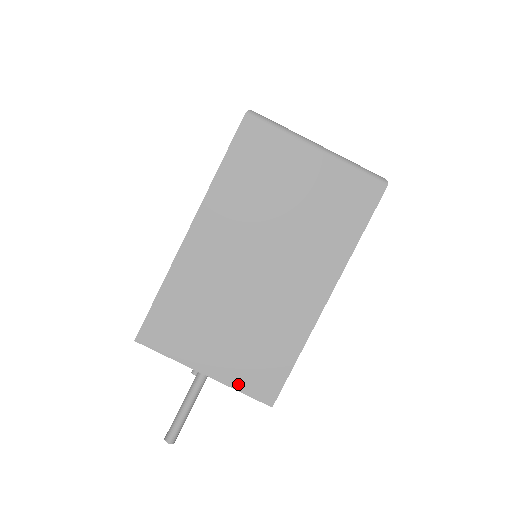
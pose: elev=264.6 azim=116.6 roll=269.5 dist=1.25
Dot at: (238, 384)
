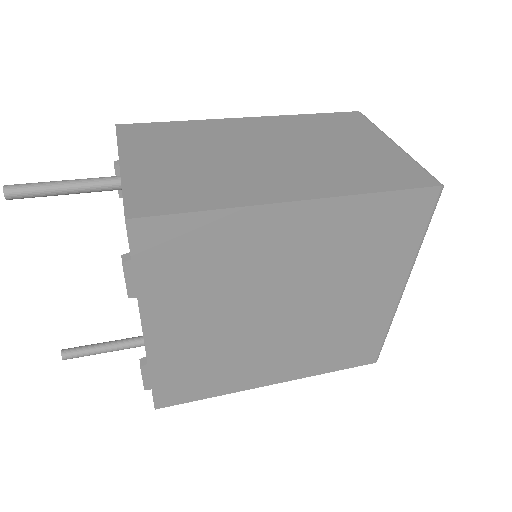
Dot at: (131, 186)
